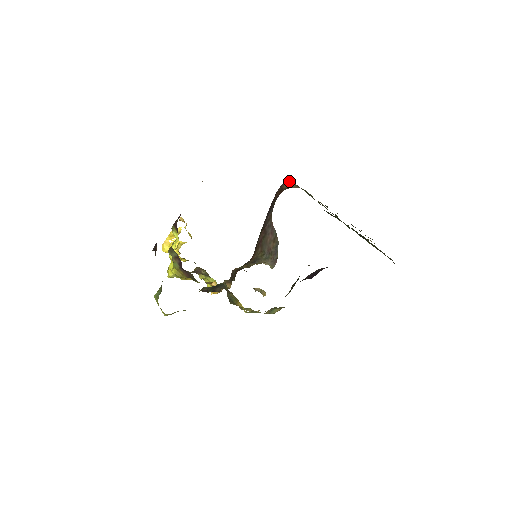
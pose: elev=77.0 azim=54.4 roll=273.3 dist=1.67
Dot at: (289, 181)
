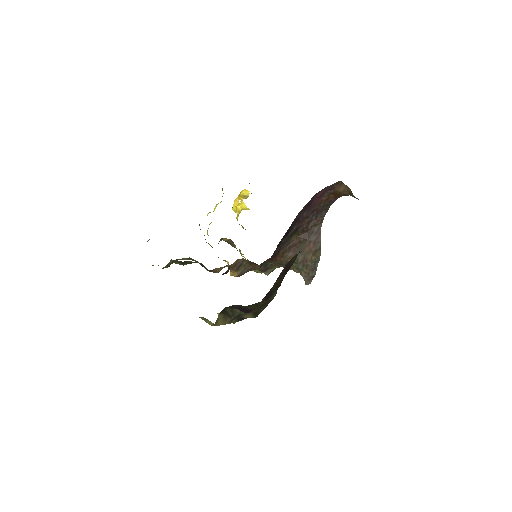
Dot at: occluded
